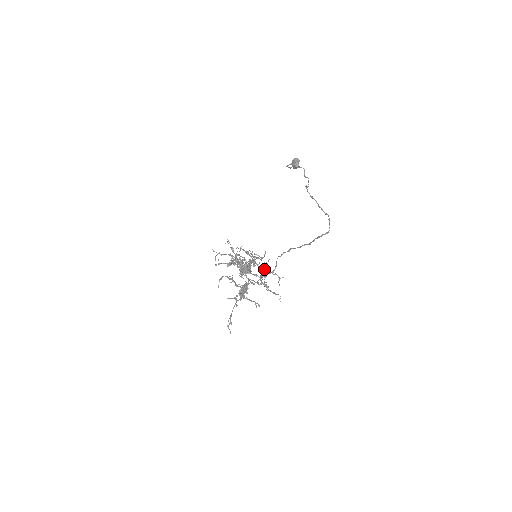
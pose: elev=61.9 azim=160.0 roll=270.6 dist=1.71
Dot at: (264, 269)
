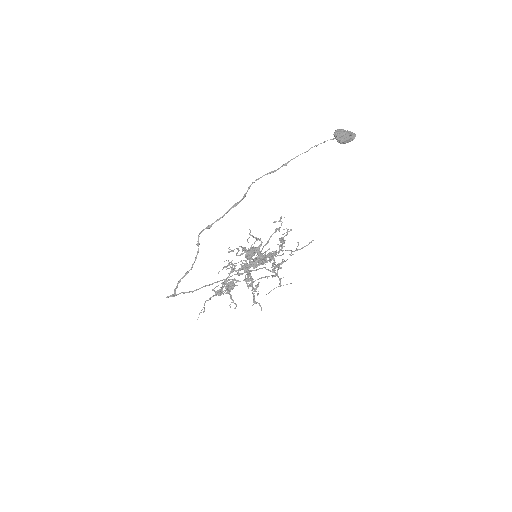
Dot at: (273, 268)
